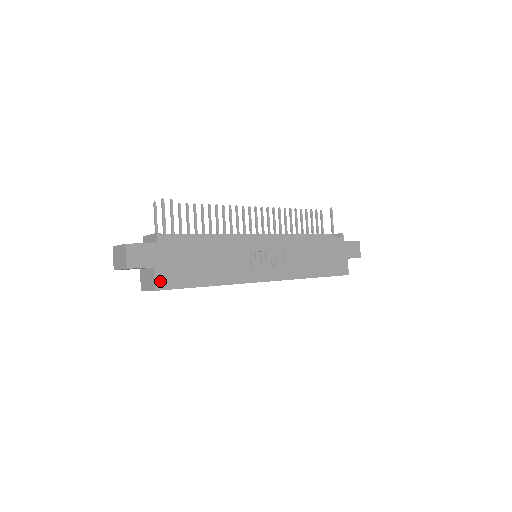
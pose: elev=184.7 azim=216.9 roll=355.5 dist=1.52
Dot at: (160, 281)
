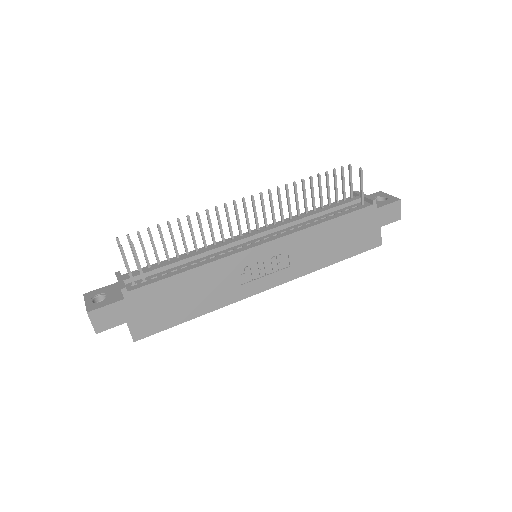
Dot at: (137, 332)
